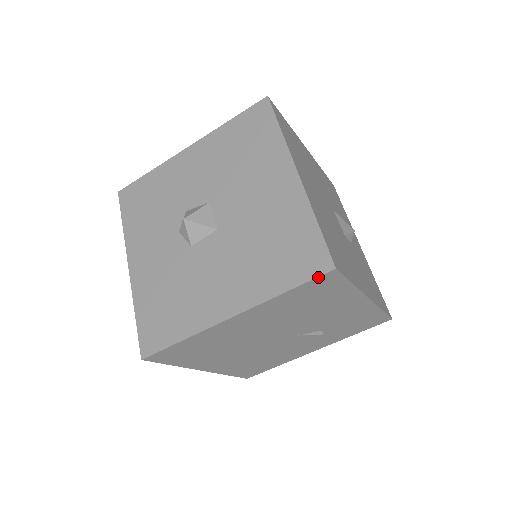
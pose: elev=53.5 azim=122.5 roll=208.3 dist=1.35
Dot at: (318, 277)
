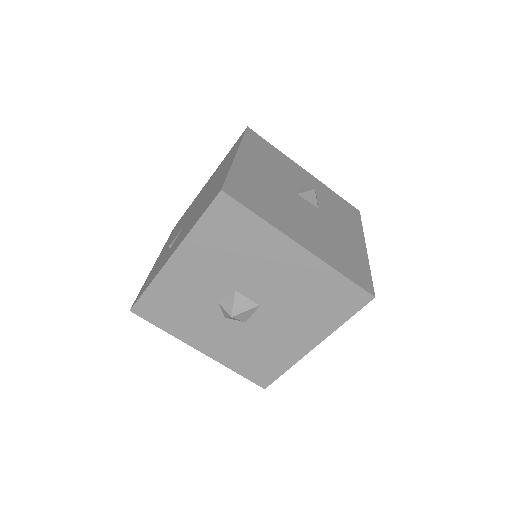
Dot at: (364, 305)
